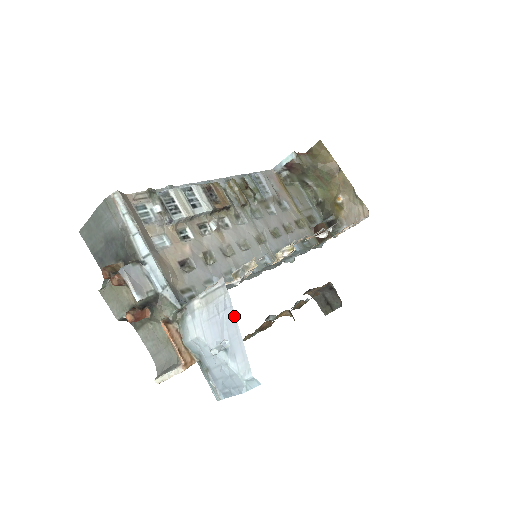
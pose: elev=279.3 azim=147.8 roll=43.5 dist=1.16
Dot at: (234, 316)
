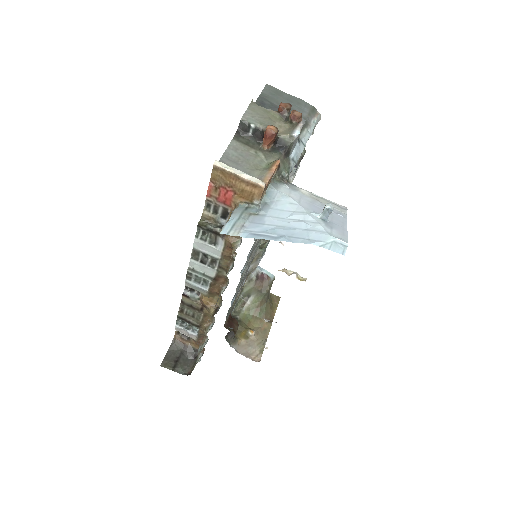
Dot at: (346, 221)
